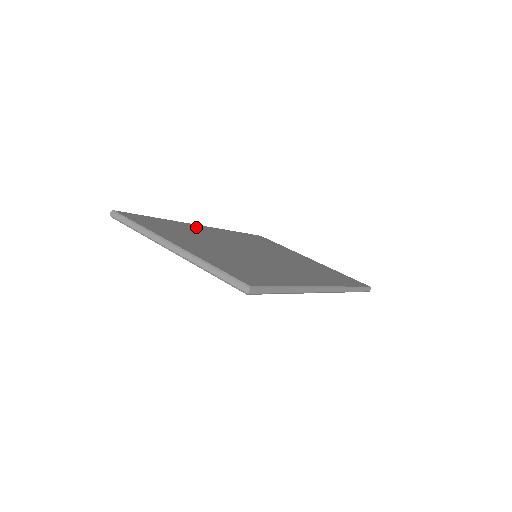
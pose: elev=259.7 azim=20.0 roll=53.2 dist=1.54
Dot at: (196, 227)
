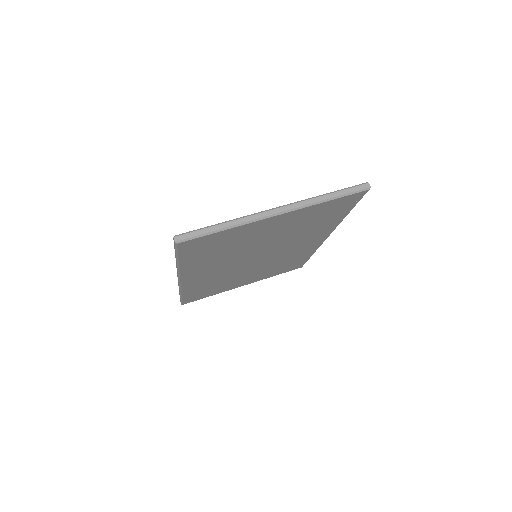
Dot at: occluded
